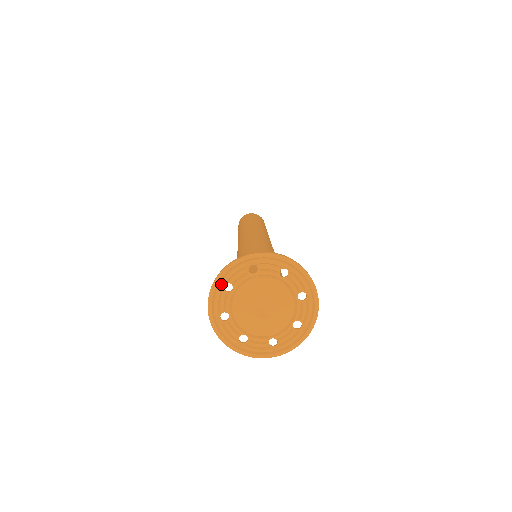
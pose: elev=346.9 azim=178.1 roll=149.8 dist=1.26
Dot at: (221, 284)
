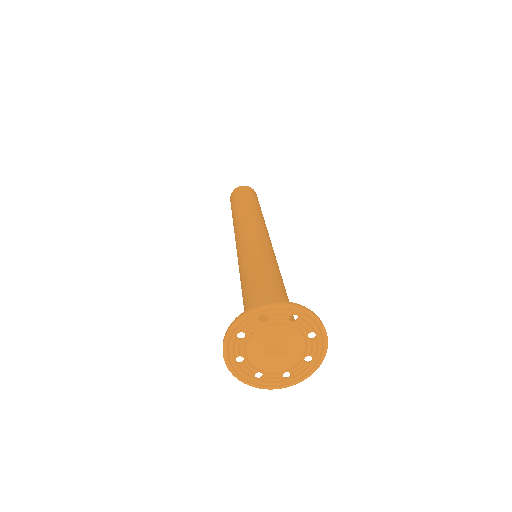
Dot at: (234, 334)
